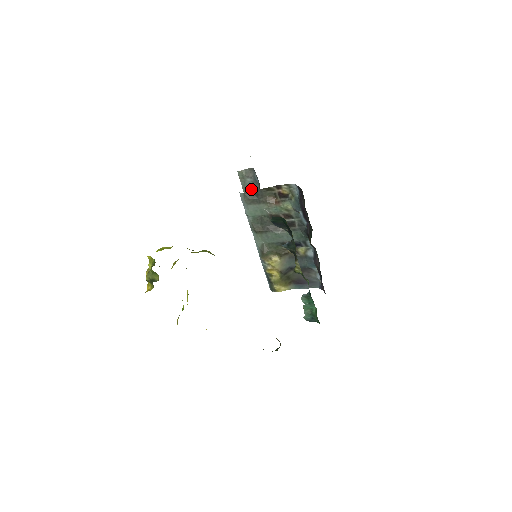
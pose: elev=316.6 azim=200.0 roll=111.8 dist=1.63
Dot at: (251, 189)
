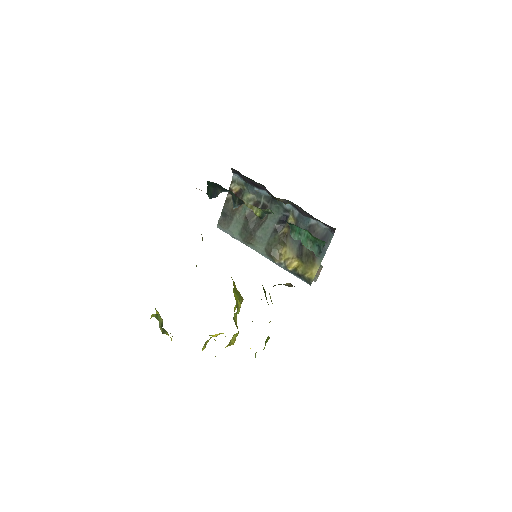
Dot at: occluded
